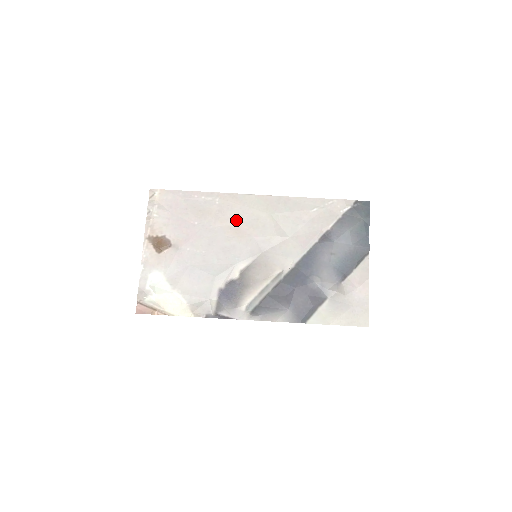
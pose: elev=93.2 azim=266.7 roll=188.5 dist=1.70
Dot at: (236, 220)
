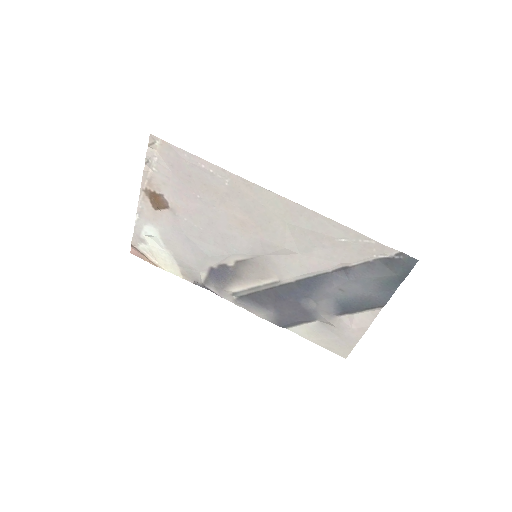
Dot at: (244, 212)
